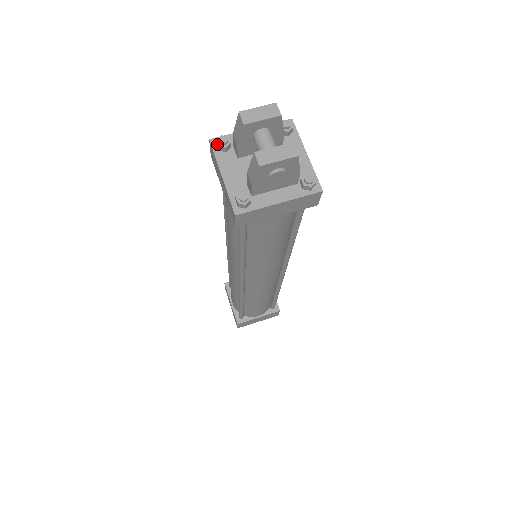
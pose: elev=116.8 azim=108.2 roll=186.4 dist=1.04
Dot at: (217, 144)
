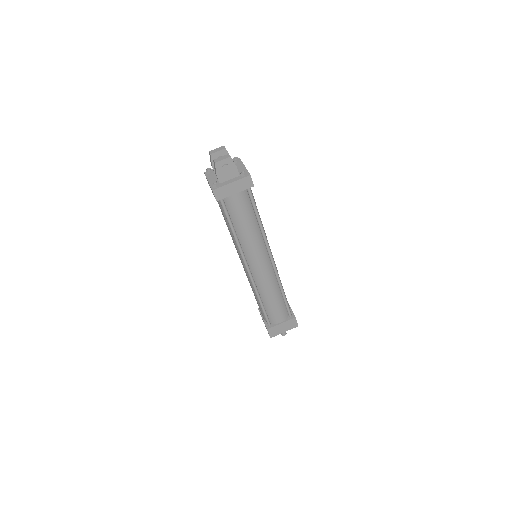
Dot at: (206, 171)
